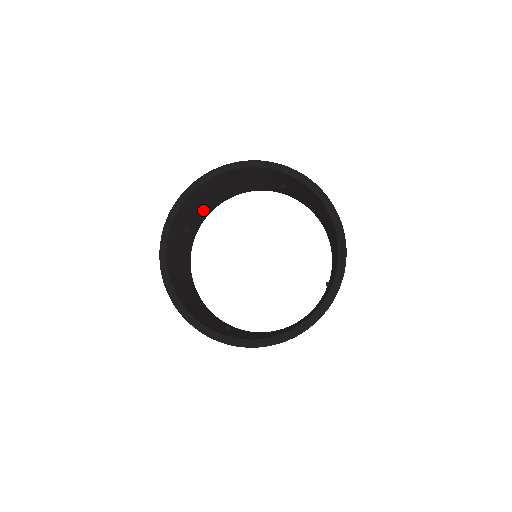
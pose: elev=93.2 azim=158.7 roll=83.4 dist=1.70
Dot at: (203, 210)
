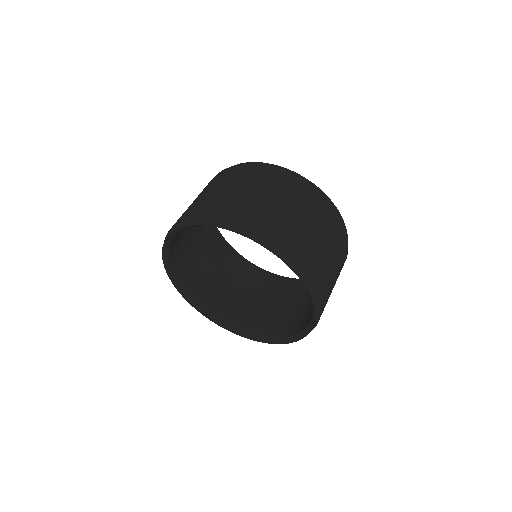
Dot at: (203, 235)
